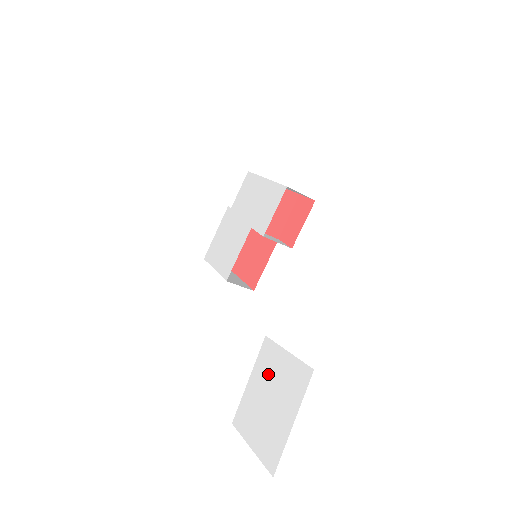
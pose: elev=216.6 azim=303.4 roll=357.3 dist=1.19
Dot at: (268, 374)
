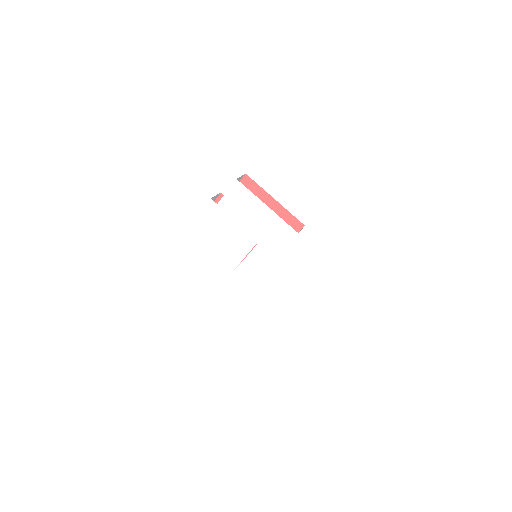
Dot at: (297, 347)
